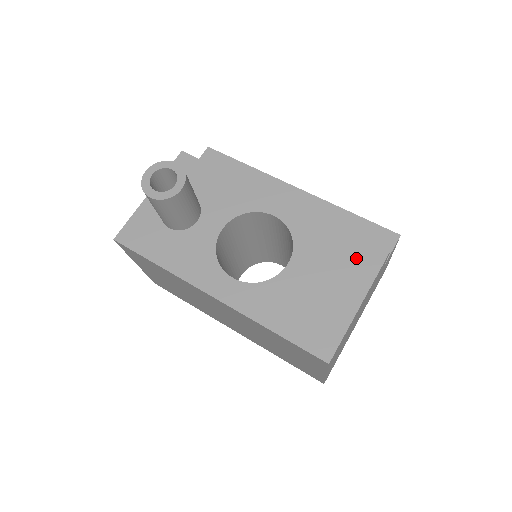
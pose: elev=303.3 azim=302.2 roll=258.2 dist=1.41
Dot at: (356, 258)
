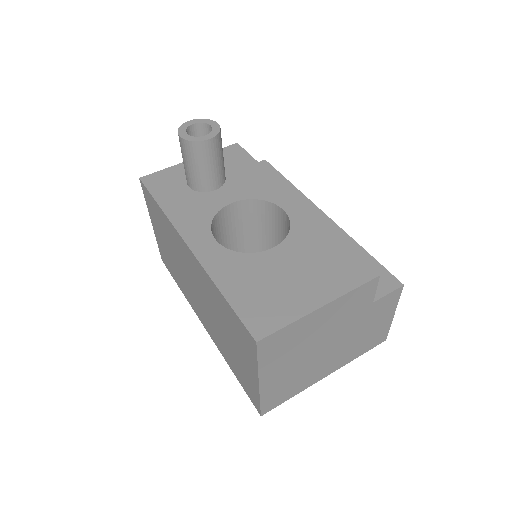
Dot at: (340, 268)
